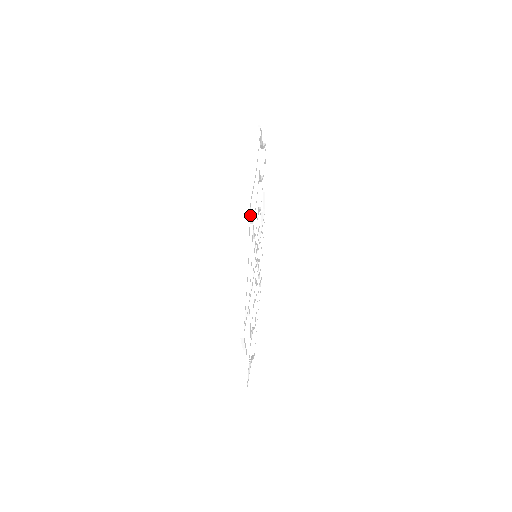
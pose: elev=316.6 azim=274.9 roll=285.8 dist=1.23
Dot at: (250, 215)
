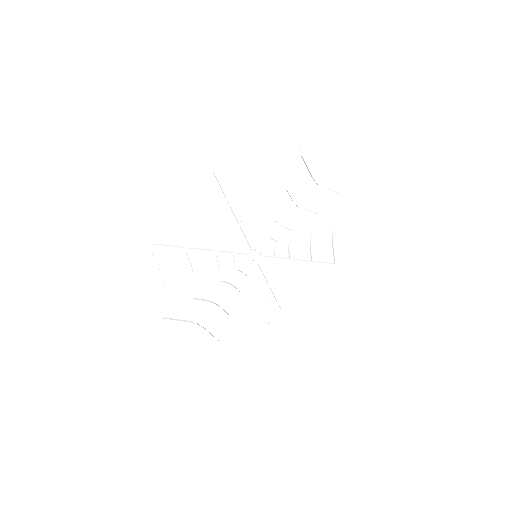
Dot at: (219, 183)
